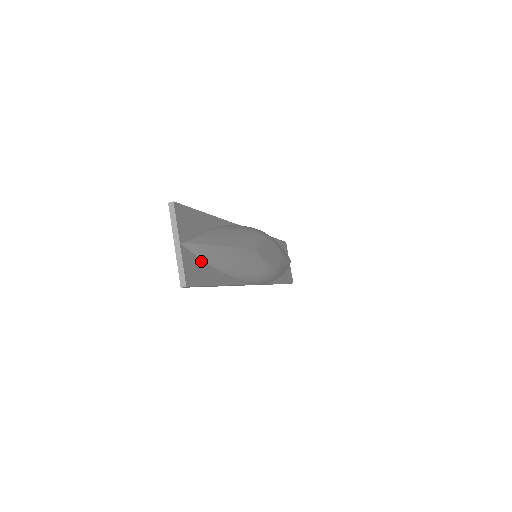
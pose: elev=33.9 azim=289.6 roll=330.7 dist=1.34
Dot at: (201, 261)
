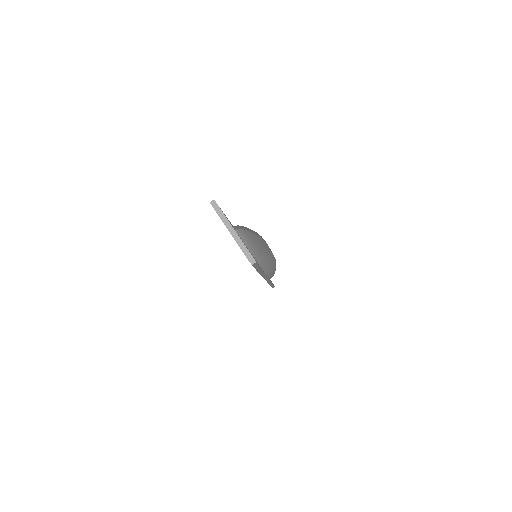
Dot at: (247, 248)
